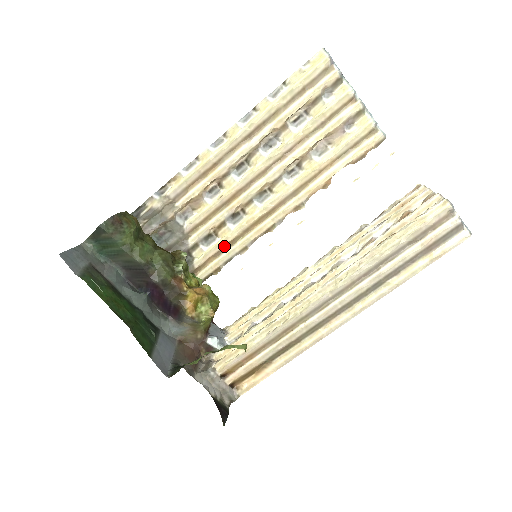
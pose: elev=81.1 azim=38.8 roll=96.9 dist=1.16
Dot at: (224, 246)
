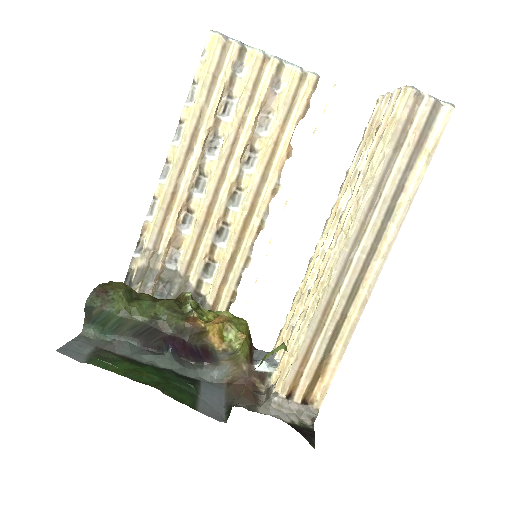
Dot at: (226, 268)
